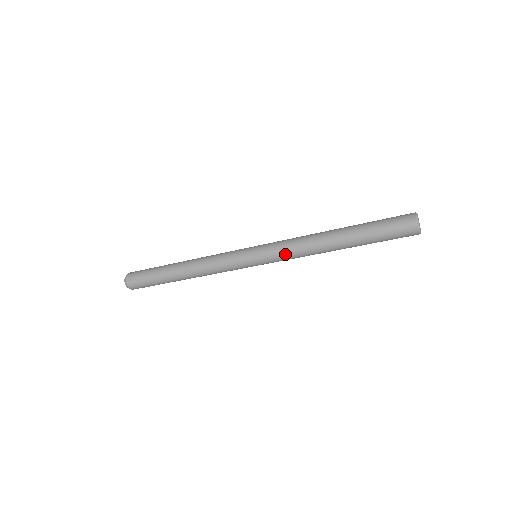
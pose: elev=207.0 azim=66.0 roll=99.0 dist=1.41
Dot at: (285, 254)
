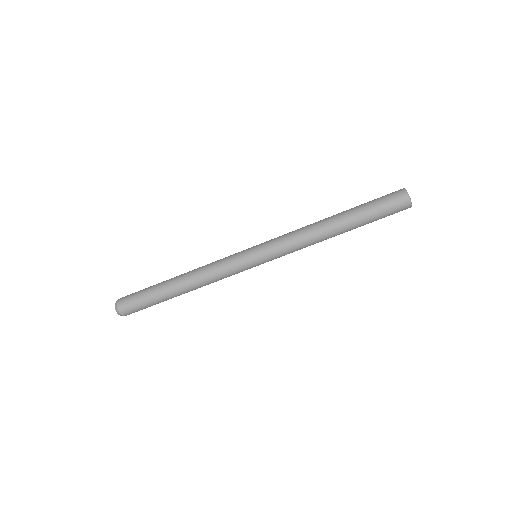
Dot at: (284, 240)
